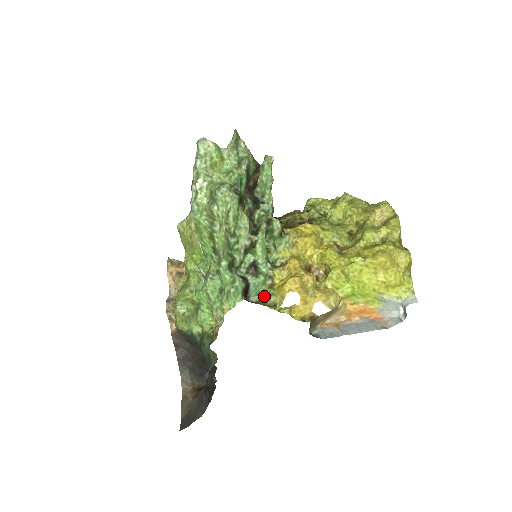
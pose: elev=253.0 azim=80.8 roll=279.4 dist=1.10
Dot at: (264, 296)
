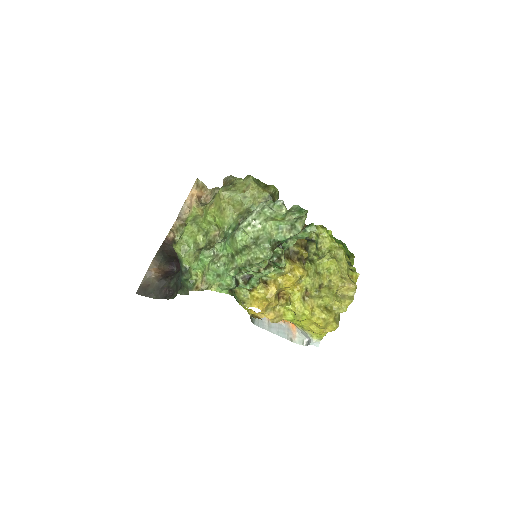
Dot at: (241, 291)
